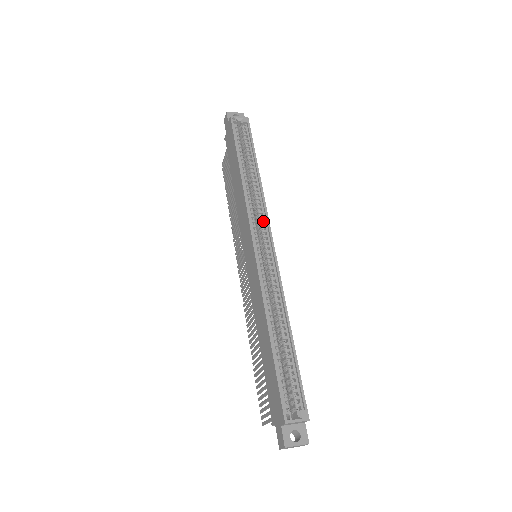
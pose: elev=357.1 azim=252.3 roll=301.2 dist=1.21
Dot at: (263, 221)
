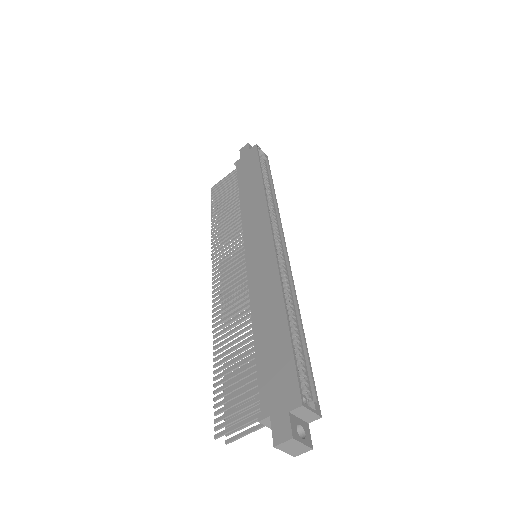
Dot at: (277, 227)
